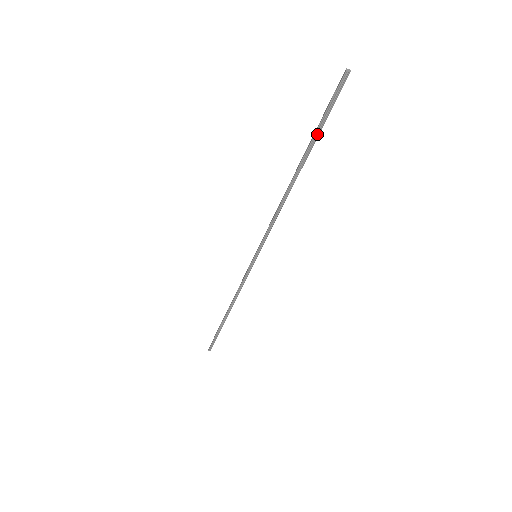
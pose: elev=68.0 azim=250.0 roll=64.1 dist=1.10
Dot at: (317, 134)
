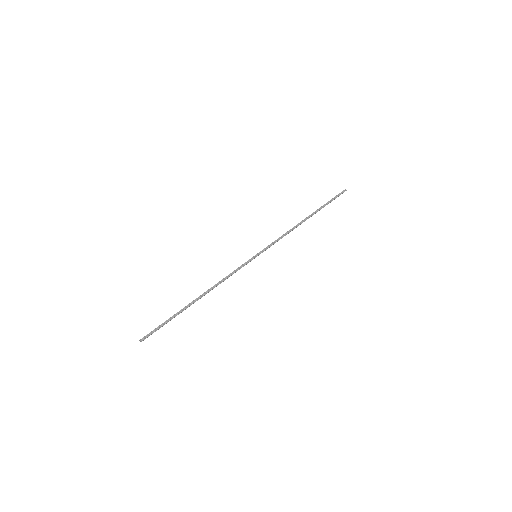
Dot at: (325, 205)
